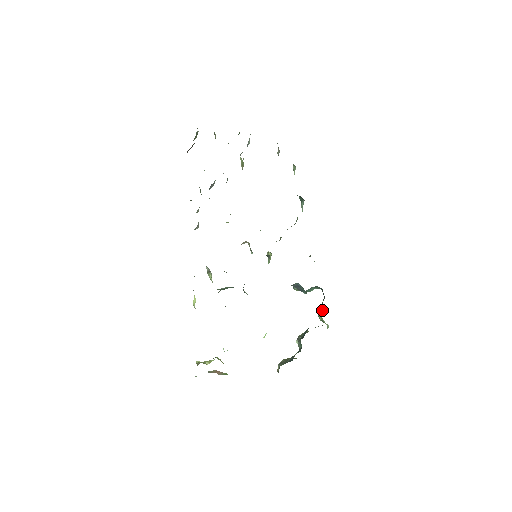
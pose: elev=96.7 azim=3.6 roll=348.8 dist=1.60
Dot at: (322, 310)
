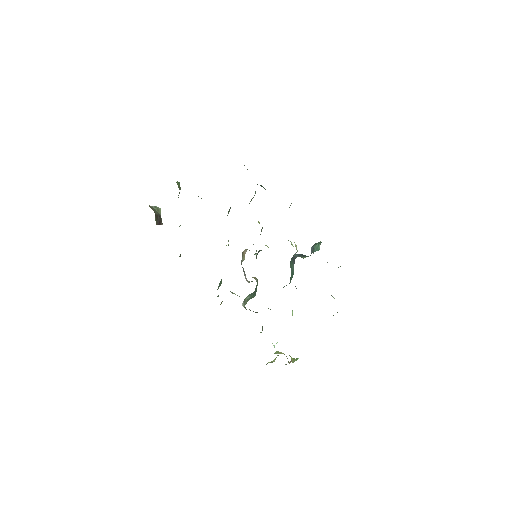
Dot at: occluded
